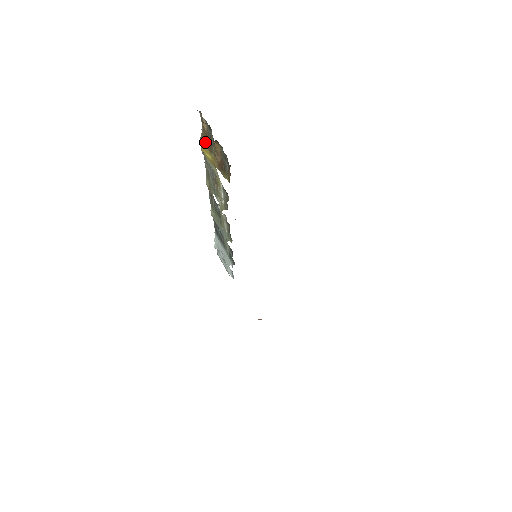
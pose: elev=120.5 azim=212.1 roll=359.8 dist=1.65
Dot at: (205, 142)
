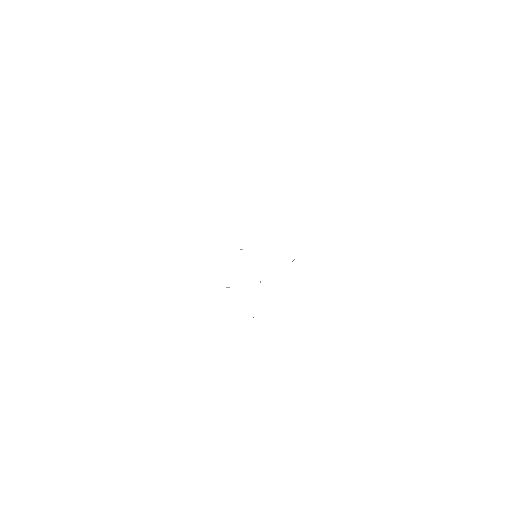
Dot at: occluded
